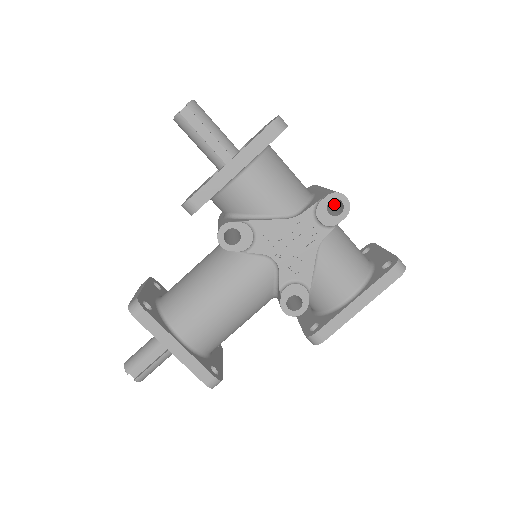
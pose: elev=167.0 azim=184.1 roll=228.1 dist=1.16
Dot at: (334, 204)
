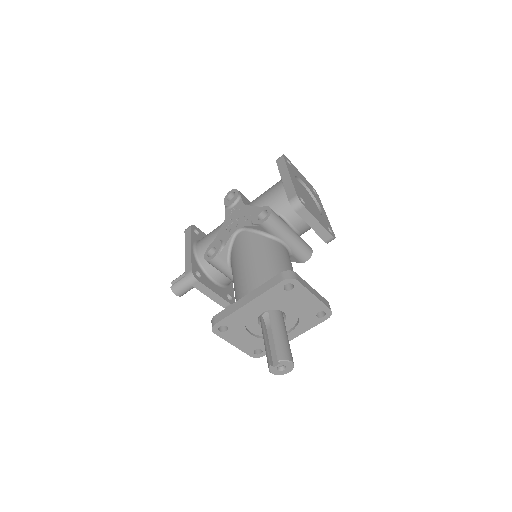
Dot at: occluded
